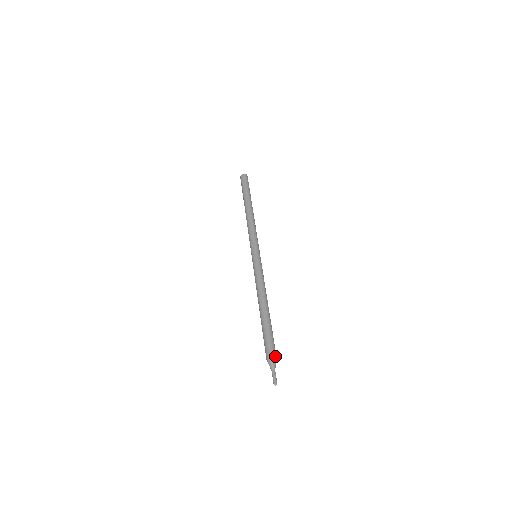
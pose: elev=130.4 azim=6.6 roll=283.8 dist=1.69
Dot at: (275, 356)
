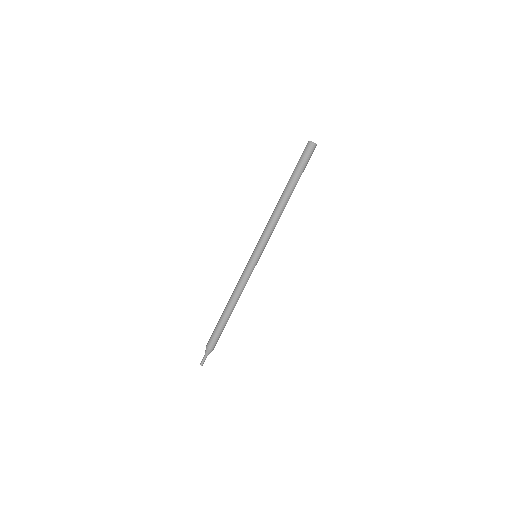
Dot at: occluded
